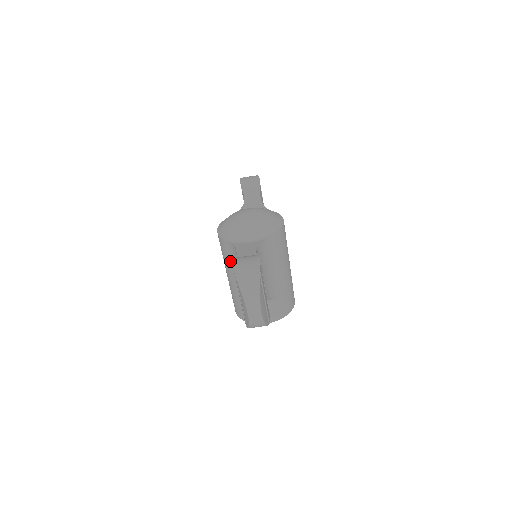
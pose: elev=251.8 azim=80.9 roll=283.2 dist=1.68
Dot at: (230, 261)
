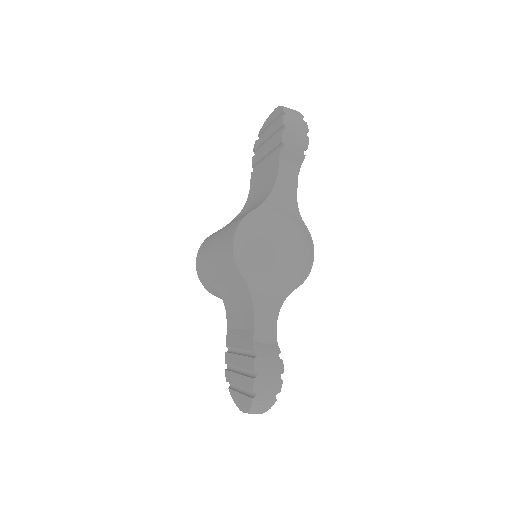
Dot at: (230, 279)
